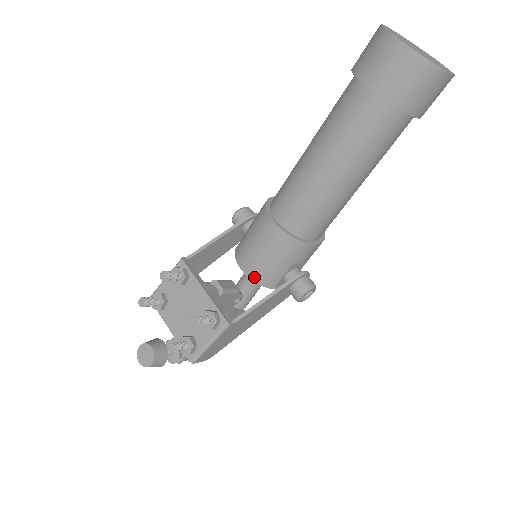
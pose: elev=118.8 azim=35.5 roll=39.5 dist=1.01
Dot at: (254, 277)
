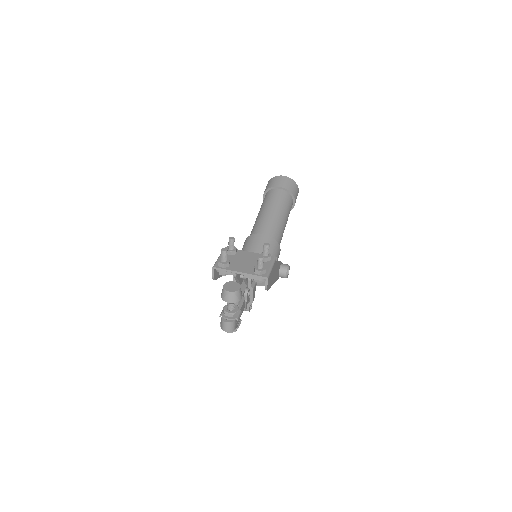
Dot at: occluded
